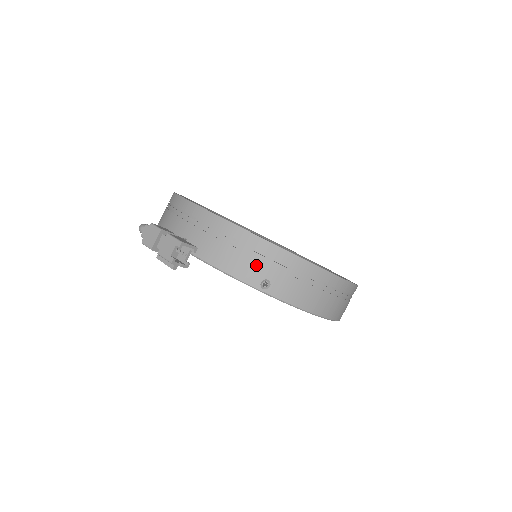
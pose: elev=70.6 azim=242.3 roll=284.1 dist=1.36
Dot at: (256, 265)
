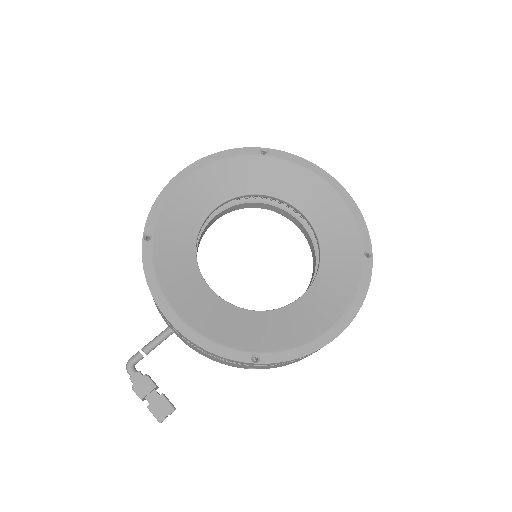
Dot at: (237, 365)
